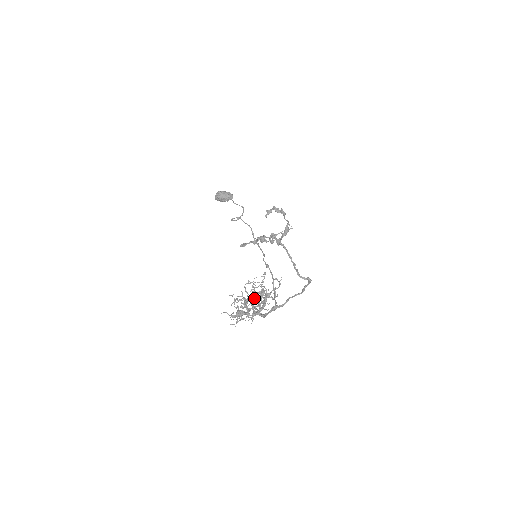
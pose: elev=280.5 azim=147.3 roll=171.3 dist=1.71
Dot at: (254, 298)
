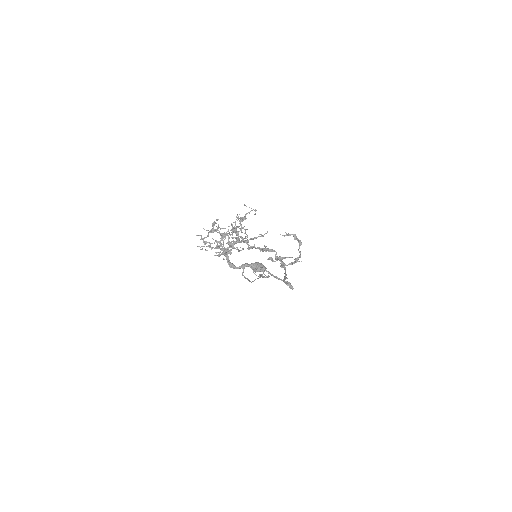
Dot at: (233, 227)
